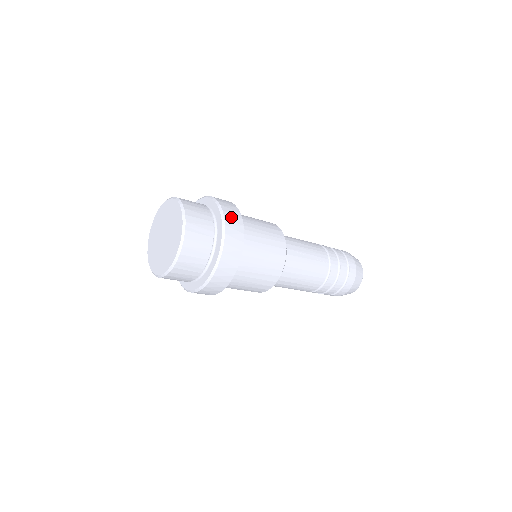
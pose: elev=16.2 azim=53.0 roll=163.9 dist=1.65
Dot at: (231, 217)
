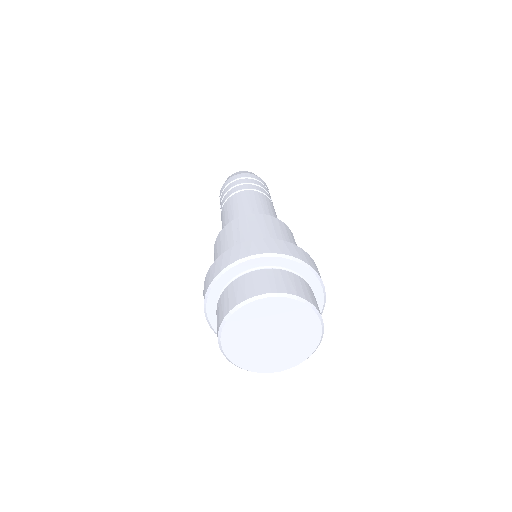
Dot at: occluded
